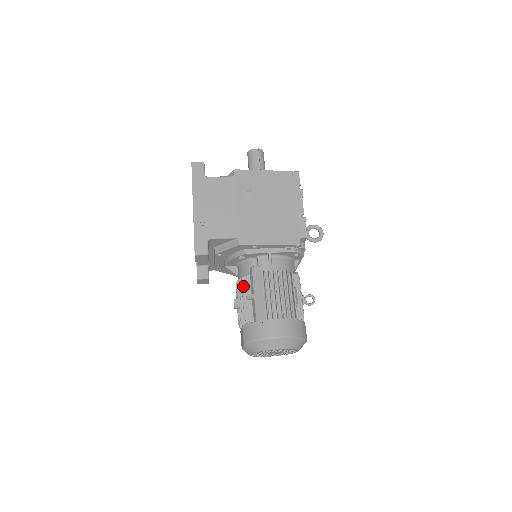
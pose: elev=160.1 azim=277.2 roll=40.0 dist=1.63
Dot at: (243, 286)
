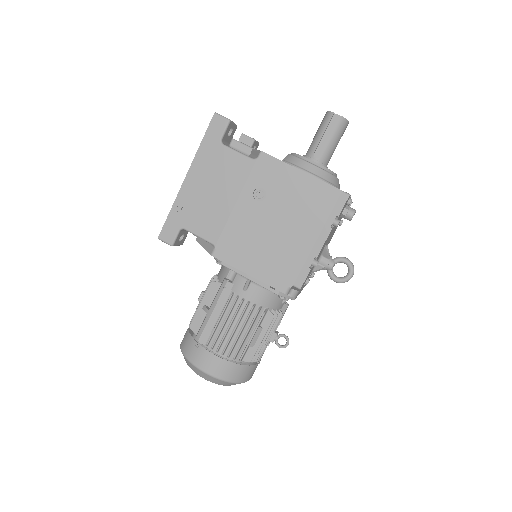
Dot at: (207, 291)
